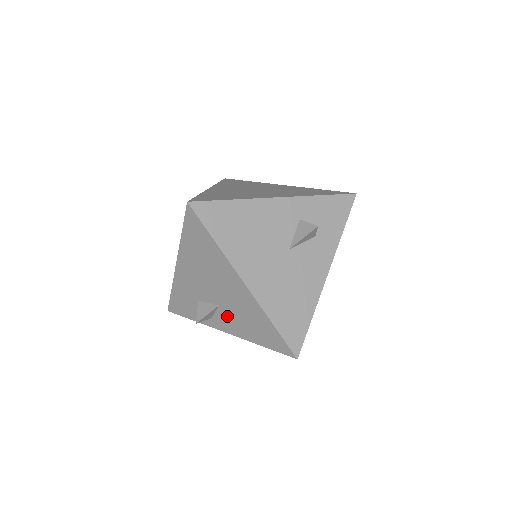
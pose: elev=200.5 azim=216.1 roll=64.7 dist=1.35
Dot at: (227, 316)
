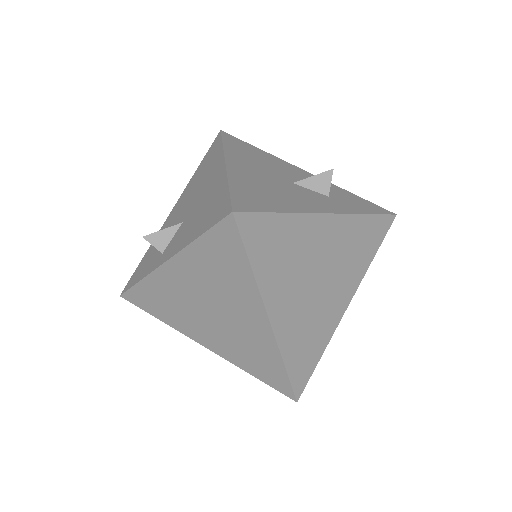
Dot at: (182, 230)
